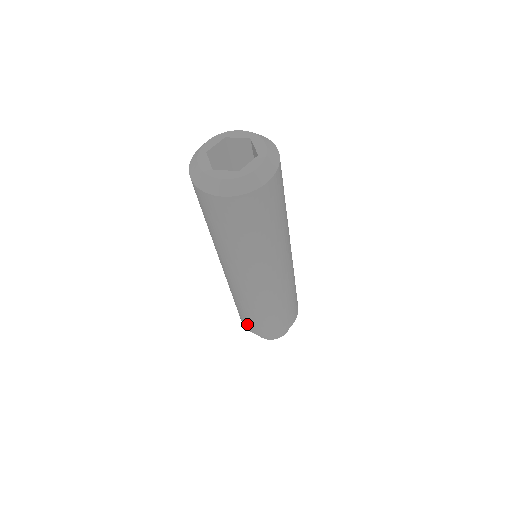
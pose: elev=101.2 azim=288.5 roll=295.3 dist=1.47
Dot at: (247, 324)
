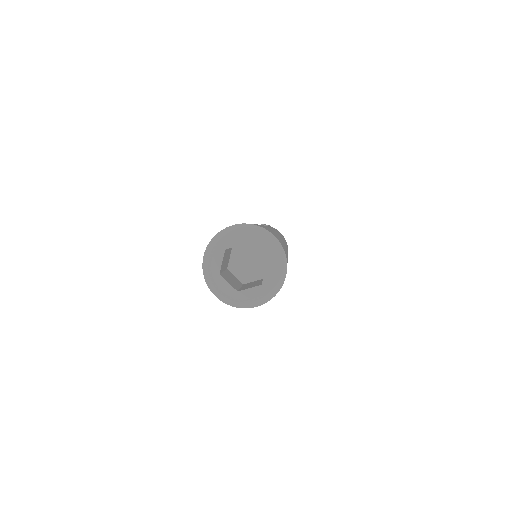
Dot at: occluded
